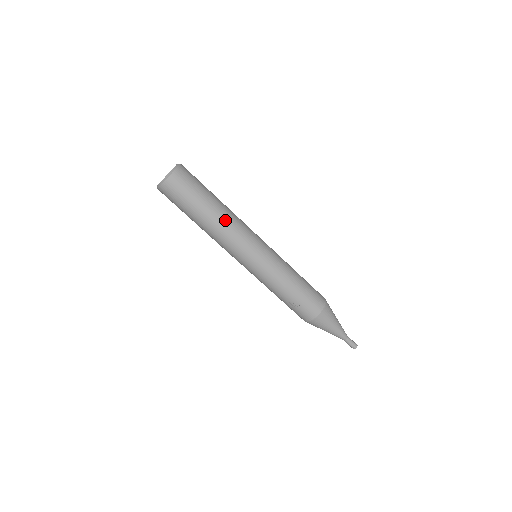
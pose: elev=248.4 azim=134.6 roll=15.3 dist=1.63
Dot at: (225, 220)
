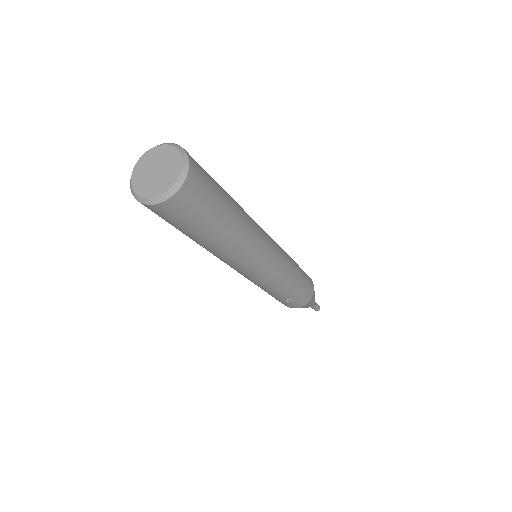
Dot at: (245, 235)
